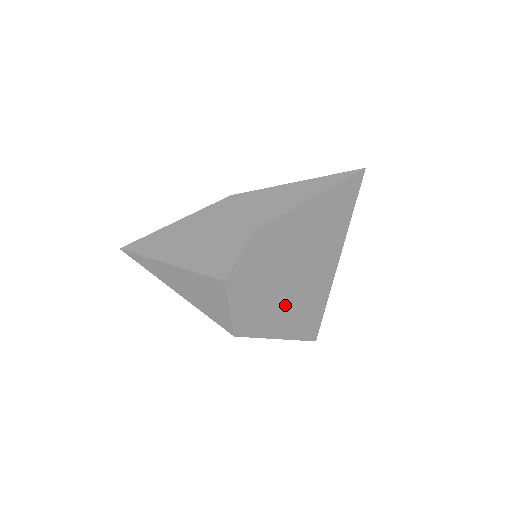
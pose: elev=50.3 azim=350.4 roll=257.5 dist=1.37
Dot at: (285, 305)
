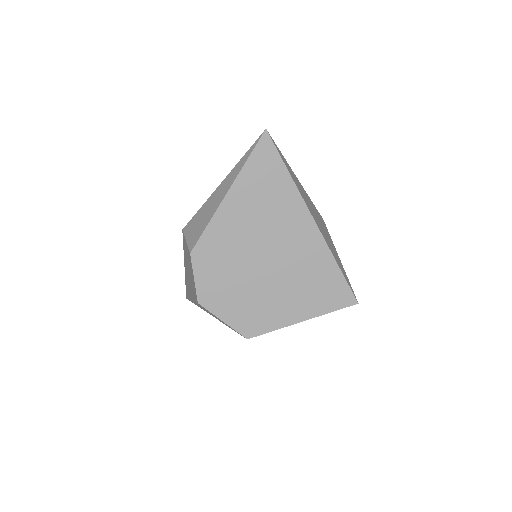
Dot at: (282, 291)
